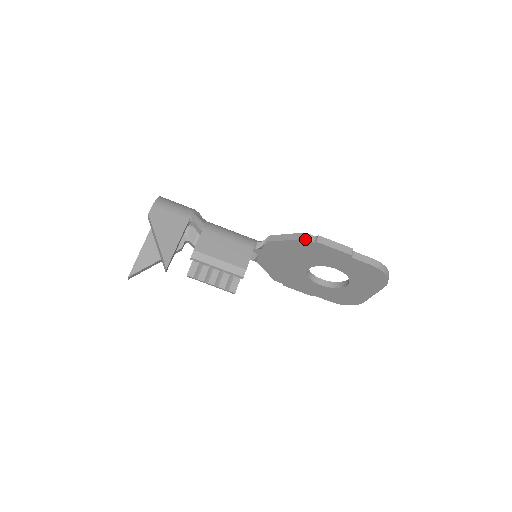
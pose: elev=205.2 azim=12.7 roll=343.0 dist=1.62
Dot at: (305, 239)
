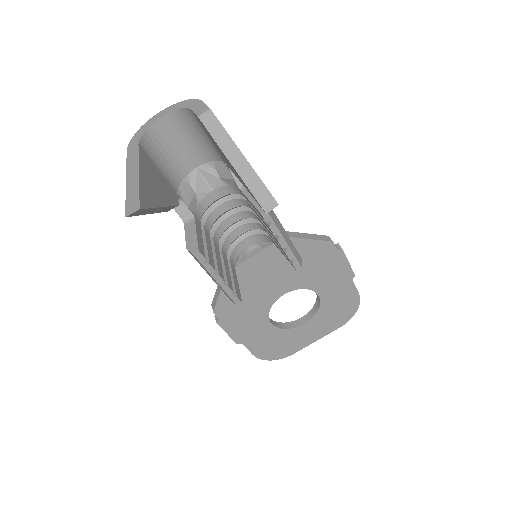
Dot at: occluded
